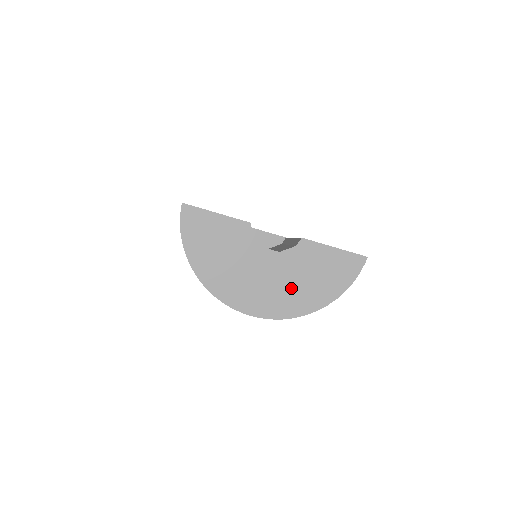
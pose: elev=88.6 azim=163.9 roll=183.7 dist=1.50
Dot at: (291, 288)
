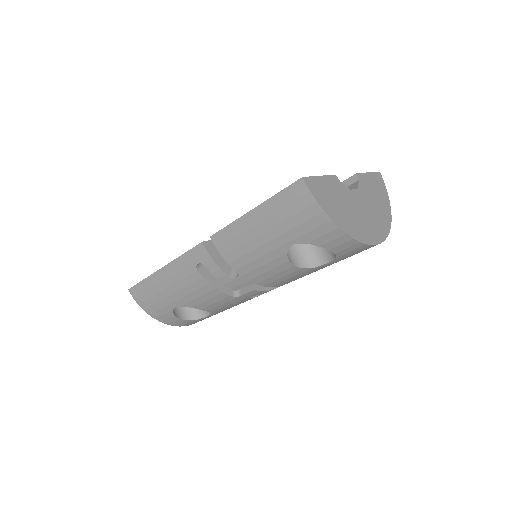
Dot at: (376, 211)
